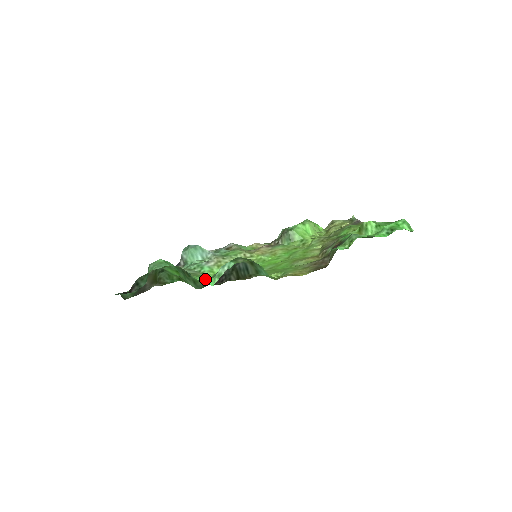
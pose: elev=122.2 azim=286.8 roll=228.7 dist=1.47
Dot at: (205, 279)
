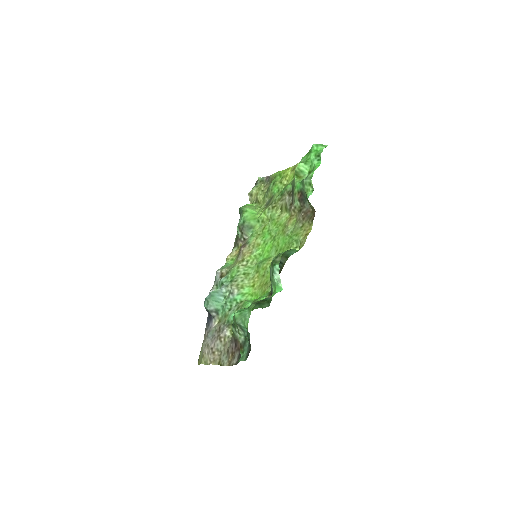
Dot at: (252, 301)
